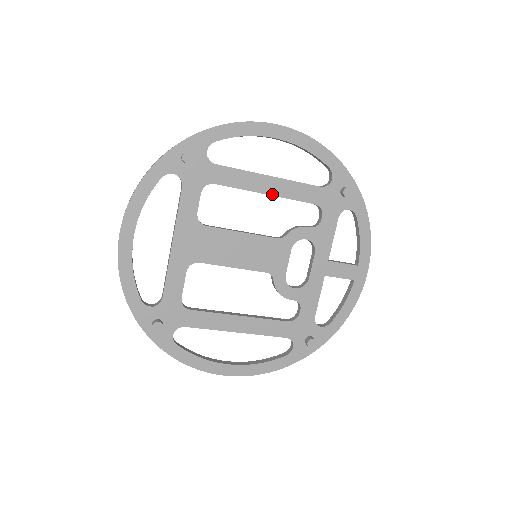
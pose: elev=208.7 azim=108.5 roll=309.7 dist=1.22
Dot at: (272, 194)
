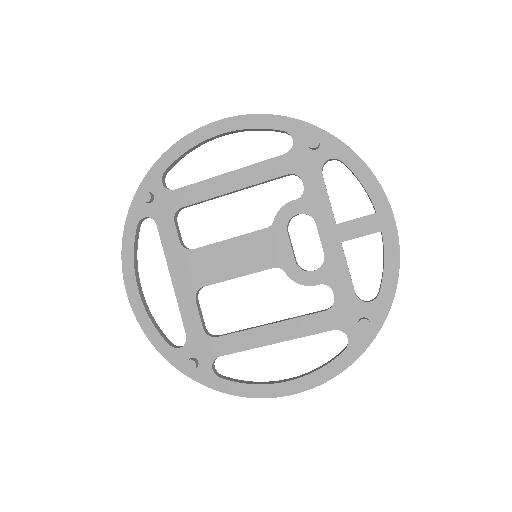
Dot at: (239, 188)
